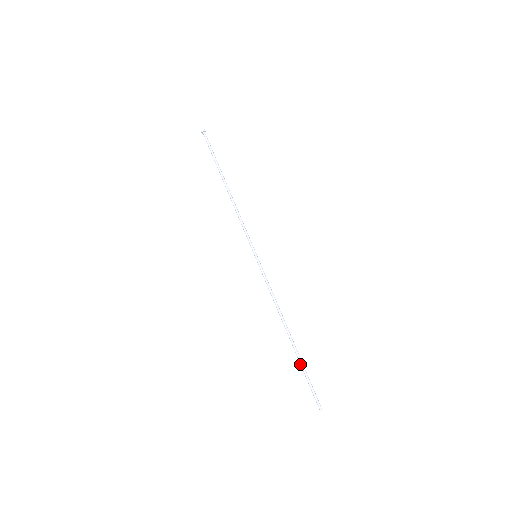
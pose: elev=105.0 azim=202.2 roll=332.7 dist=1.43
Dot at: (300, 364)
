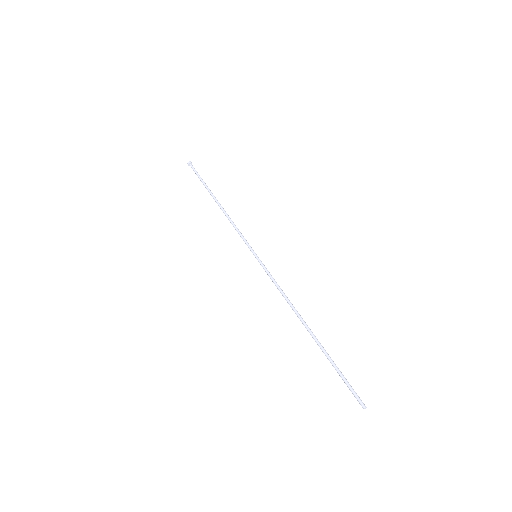
Dot at: (327, 356)
